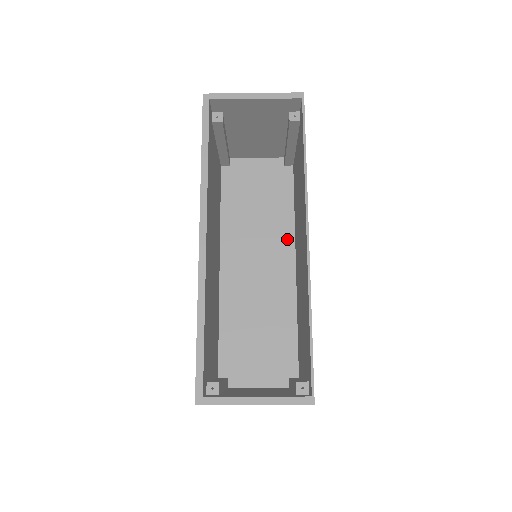
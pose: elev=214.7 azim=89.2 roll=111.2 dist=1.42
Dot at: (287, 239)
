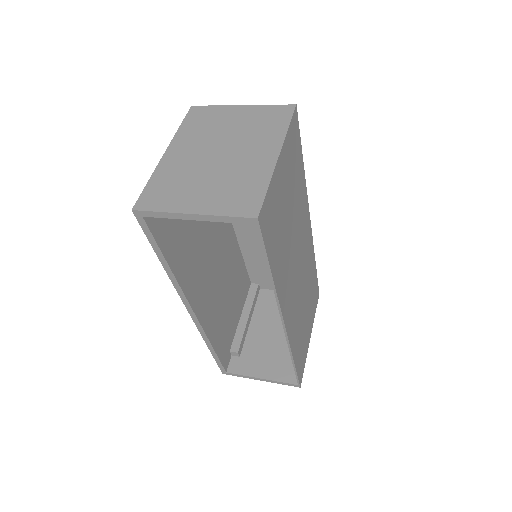
Dot at: occluded
